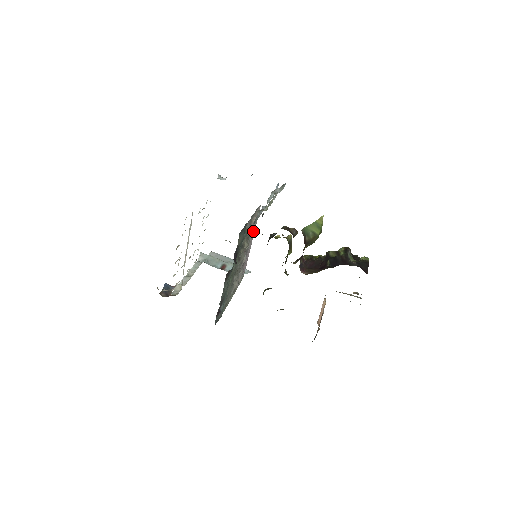
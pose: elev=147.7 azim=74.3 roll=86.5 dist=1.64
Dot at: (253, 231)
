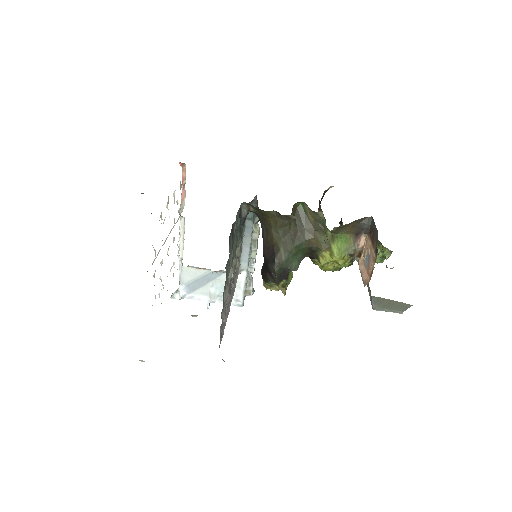
Dot at: (232, 292)
